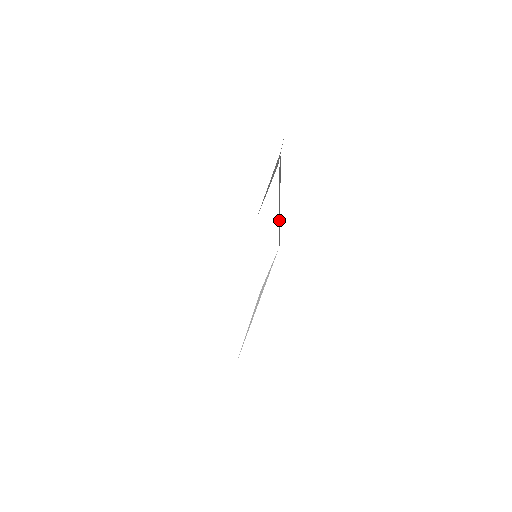
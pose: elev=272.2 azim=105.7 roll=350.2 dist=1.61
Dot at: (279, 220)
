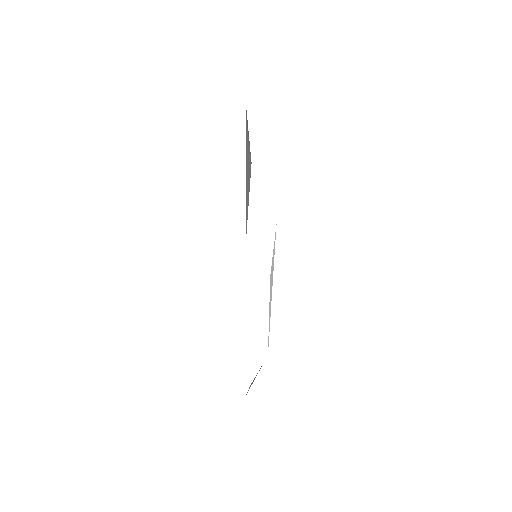
Dot at: occluded
